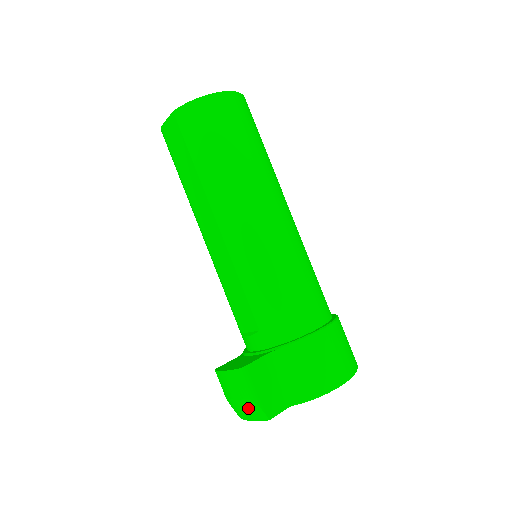
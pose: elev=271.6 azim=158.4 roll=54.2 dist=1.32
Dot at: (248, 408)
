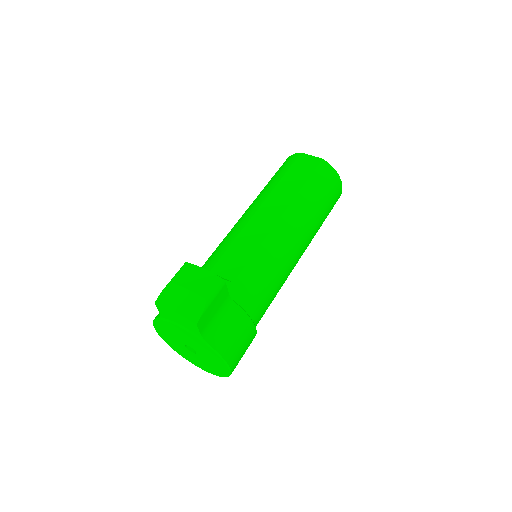
Dot at: (191, 303)
